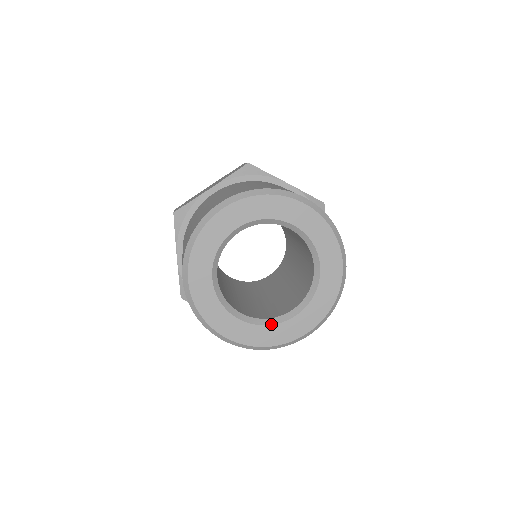
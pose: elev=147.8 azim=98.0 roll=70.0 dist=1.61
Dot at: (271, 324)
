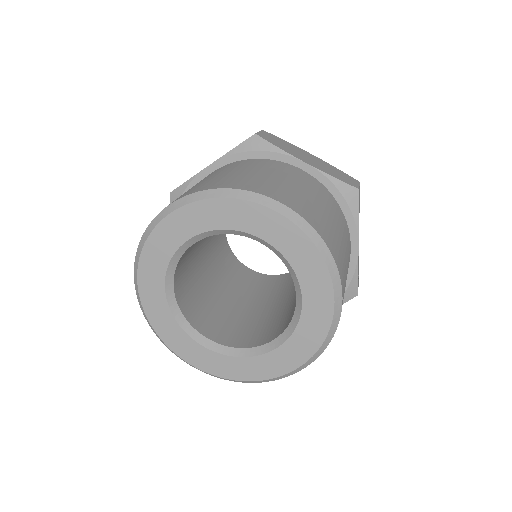
Dot at: (240, 356)
